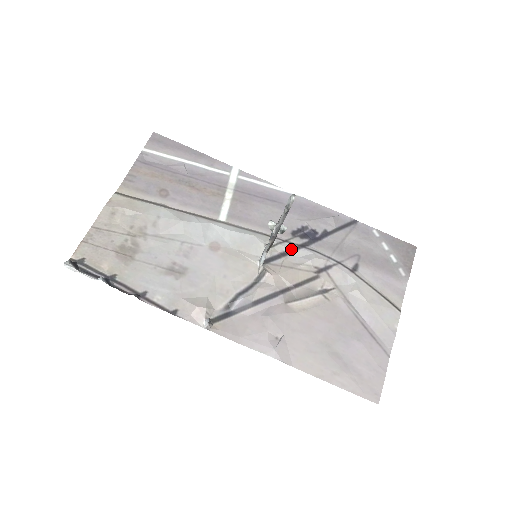
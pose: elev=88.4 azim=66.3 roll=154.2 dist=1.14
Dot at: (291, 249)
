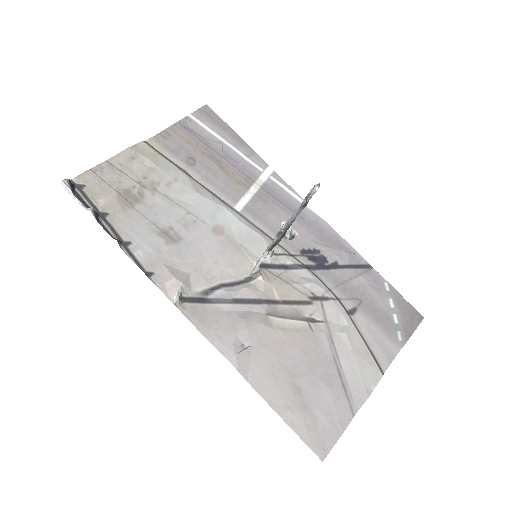
Dot at: (294, 265)
